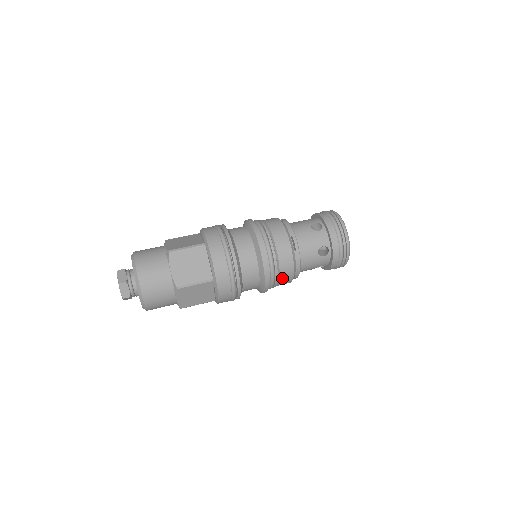
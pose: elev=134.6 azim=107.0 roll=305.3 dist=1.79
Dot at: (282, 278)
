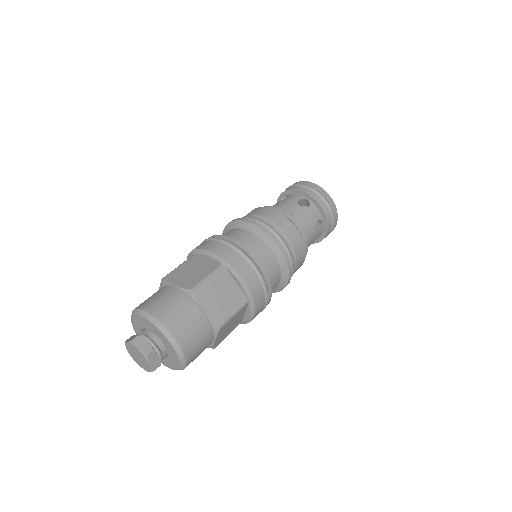
Dot at: (289, 237)
